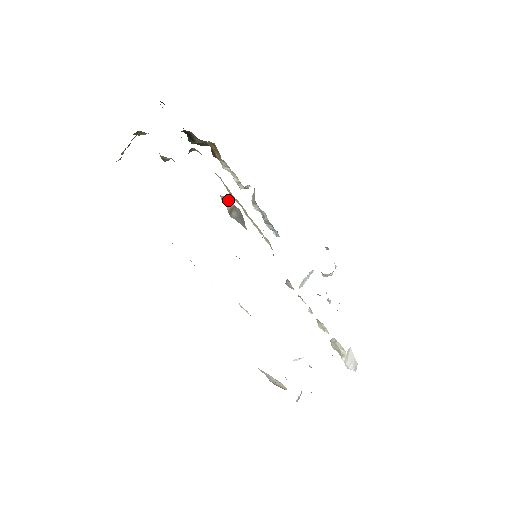
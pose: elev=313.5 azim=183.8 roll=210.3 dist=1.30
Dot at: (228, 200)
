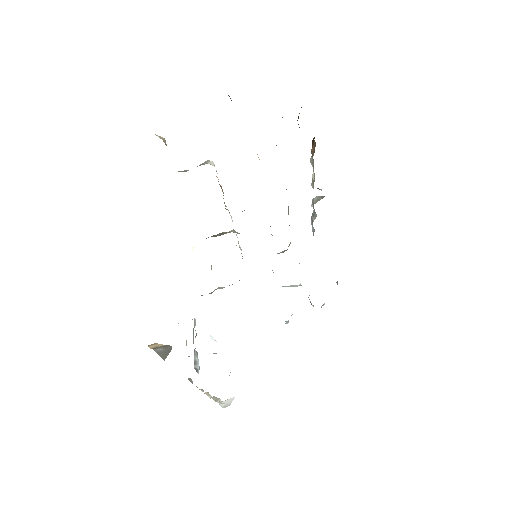
Dot at: (159, 344)
